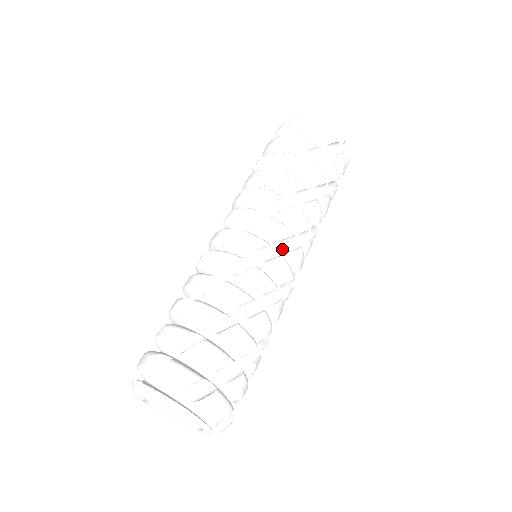
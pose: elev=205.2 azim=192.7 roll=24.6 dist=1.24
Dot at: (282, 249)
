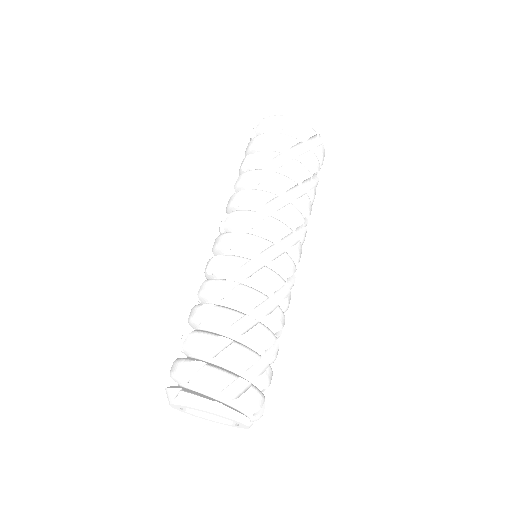
Dot at: occluded
